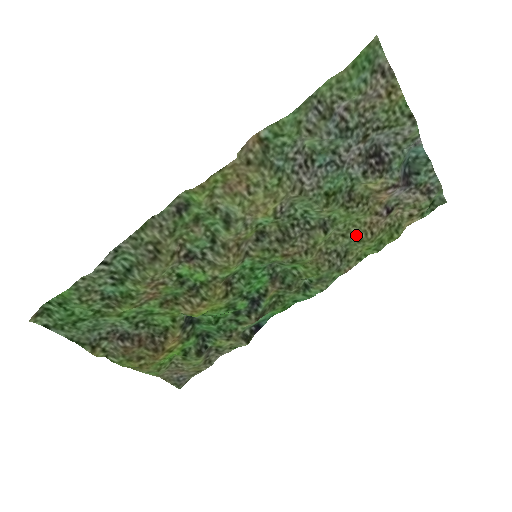
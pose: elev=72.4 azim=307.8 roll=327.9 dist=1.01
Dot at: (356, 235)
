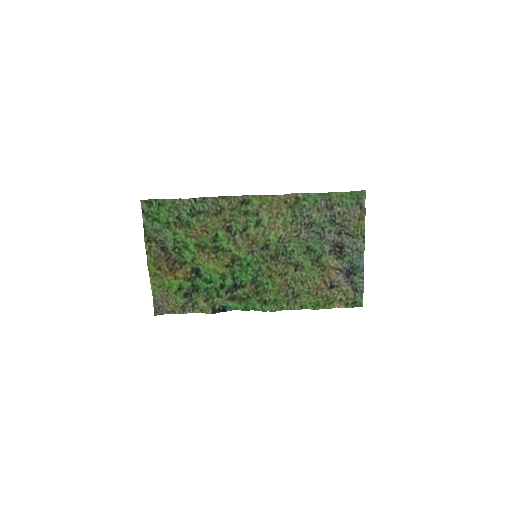
Dot at: (308, 287)
